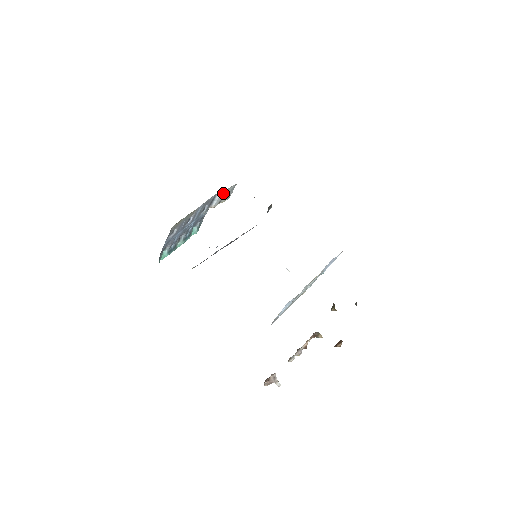
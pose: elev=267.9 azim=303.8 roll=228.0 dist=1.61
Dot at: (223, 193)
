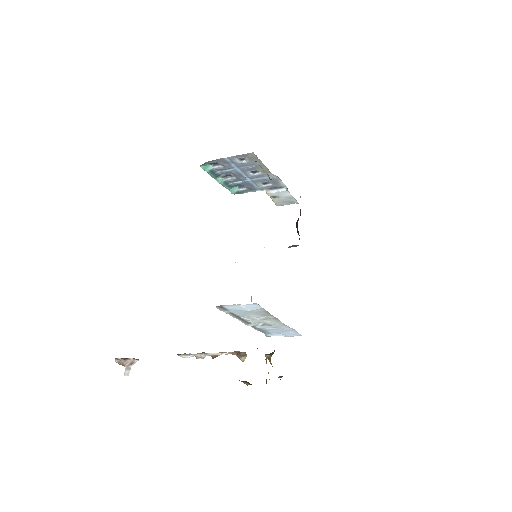
Dot at: (287, 194)
